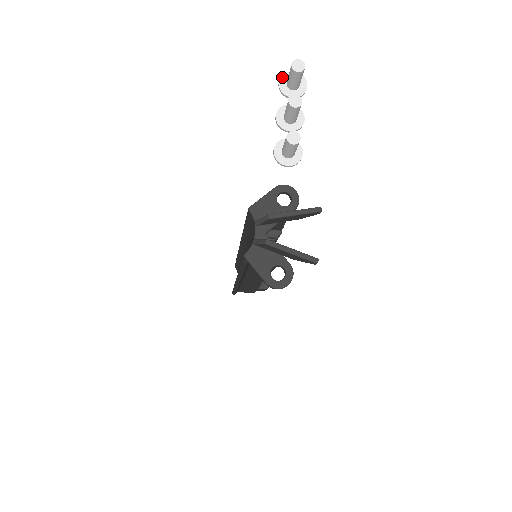
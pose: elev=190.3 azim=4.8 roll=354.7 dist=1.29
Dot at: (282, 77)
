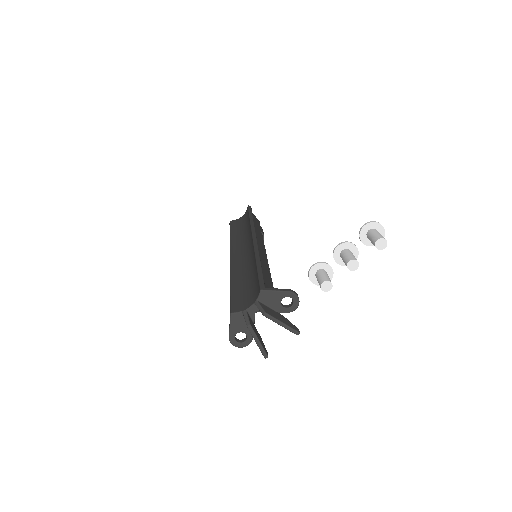
Dot at: (371, 223)
